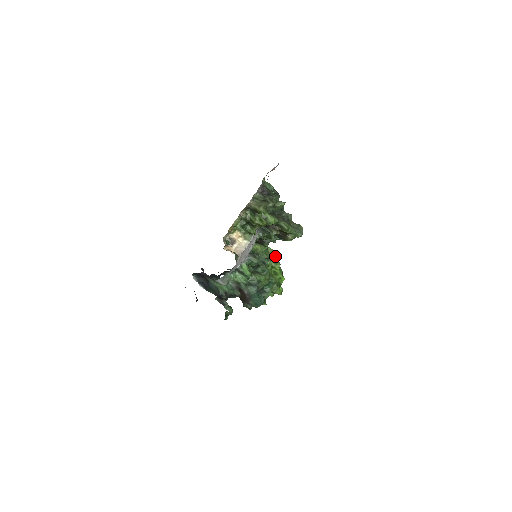
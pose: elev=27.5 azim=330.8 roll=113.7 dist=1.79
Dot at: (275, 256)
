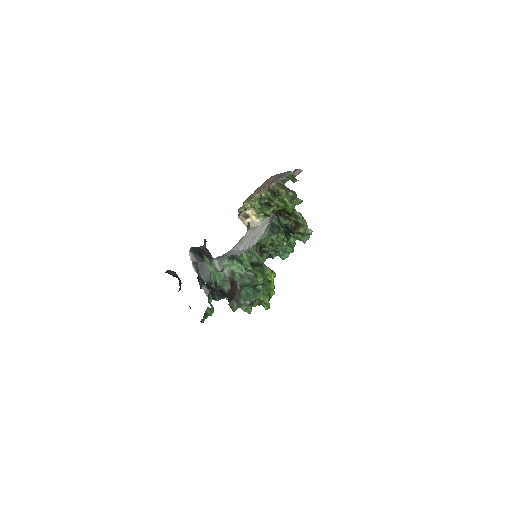
Dot at: occluded
